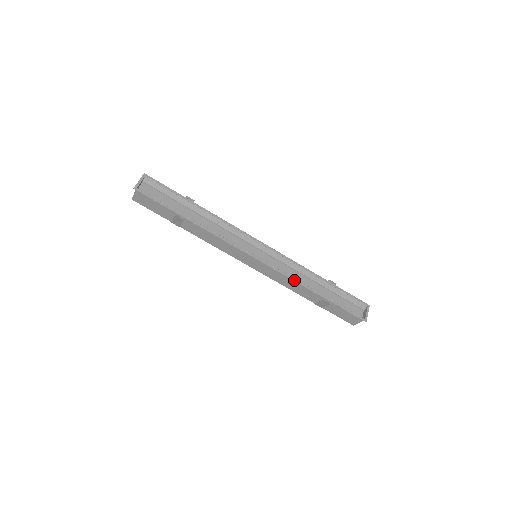
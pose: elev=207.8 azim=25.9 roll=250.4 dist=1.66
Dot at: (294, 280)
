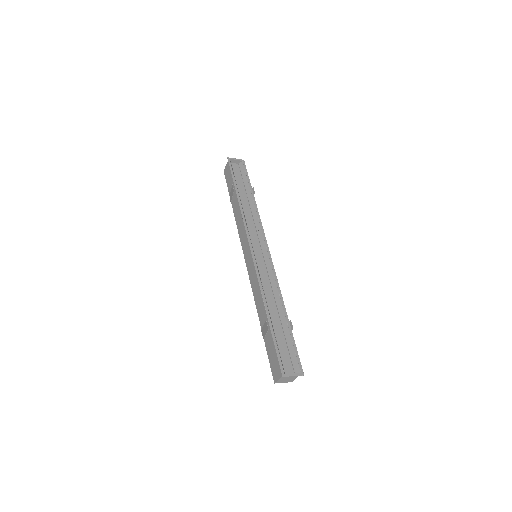
Dot at: (260, 285)
